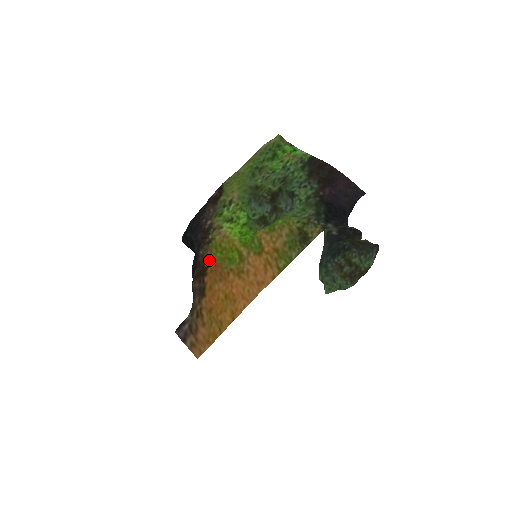
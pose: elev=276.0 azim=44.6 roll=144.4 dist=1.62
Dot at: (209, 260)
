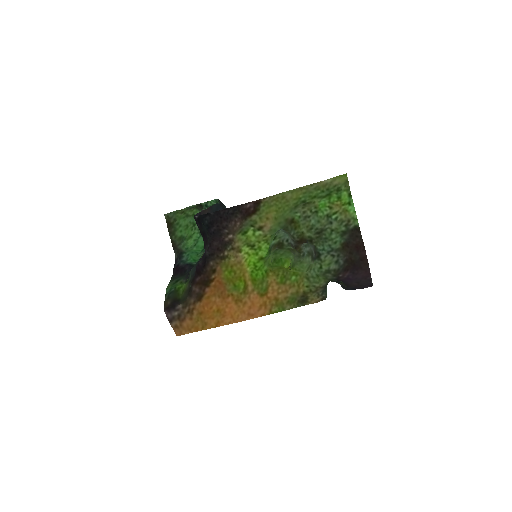
Dot at: (216, 274)
